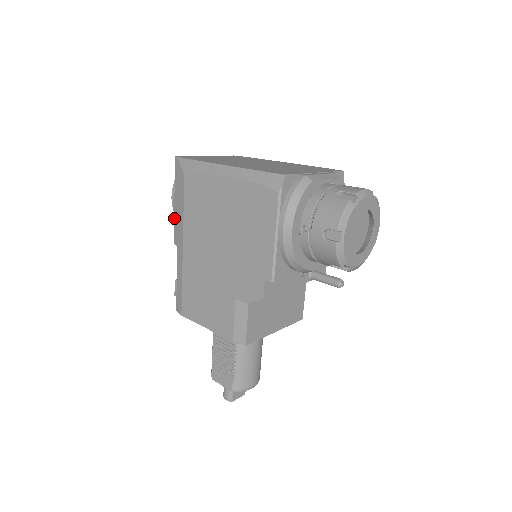
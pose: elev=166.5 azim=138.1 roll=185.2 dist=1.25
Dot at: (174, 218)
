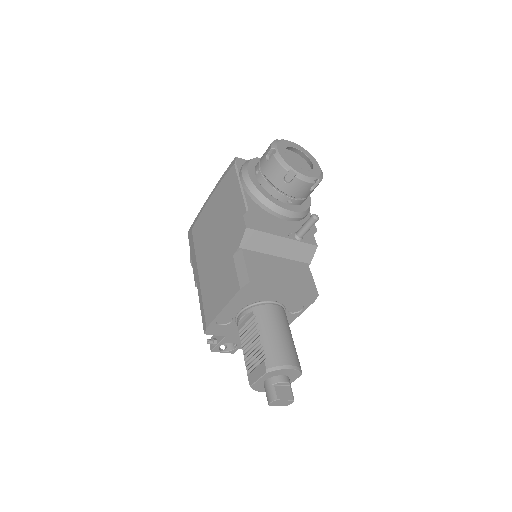
Dot at: (193, 269)
